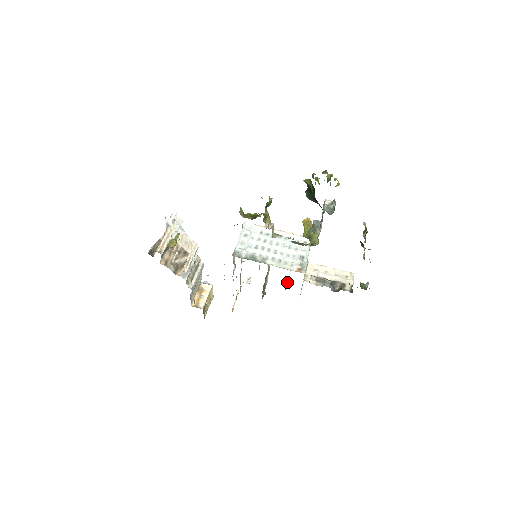
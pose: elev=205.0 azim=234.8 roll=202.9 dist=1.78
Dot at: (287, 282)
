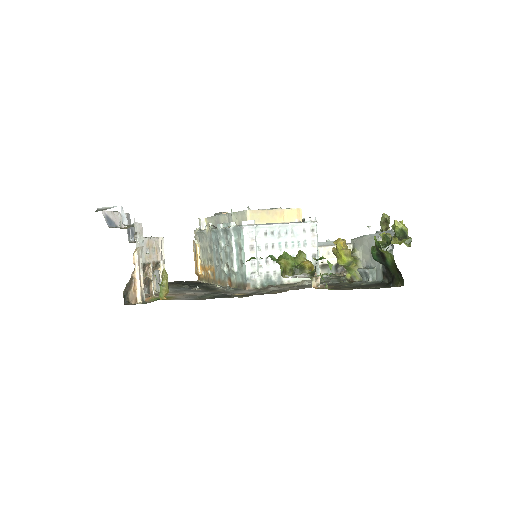
Dot at: occluded
